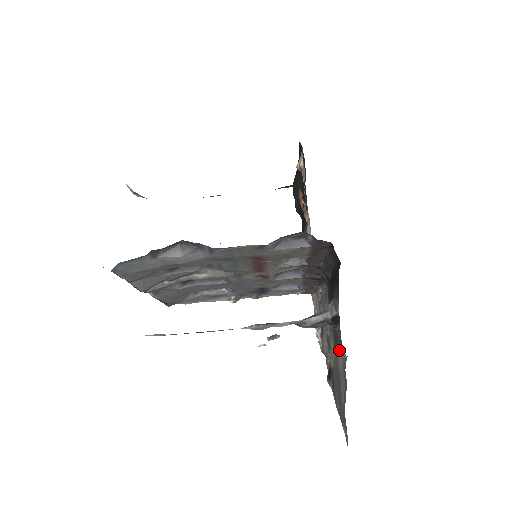
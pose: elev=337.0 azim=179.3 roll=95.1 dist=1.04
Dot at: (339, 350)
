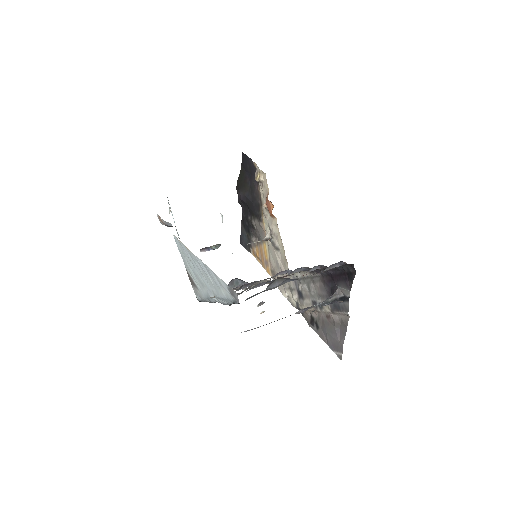
Dot at: (341, 313)
